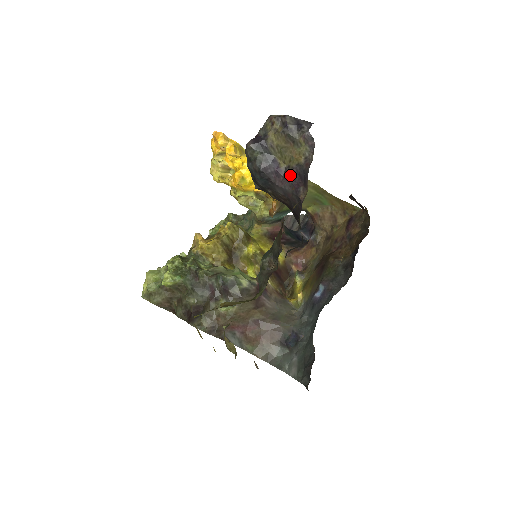
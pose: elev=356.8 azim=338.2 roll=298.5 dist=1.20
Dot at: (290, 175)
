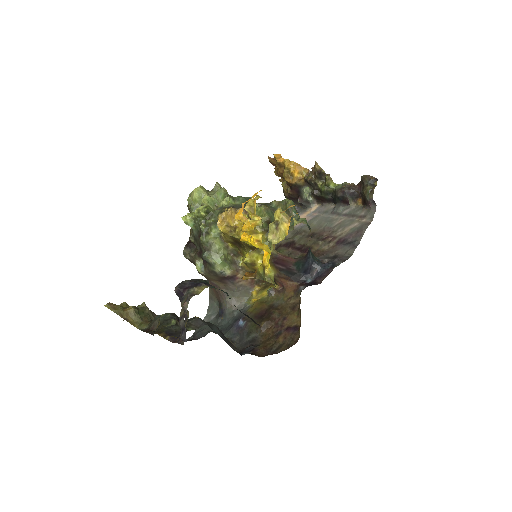
Dot at: occluded
